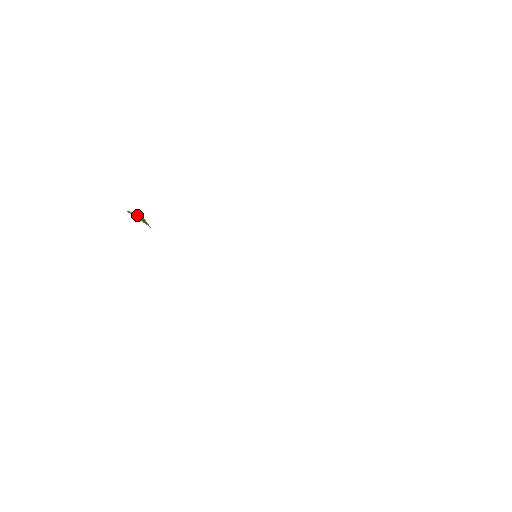
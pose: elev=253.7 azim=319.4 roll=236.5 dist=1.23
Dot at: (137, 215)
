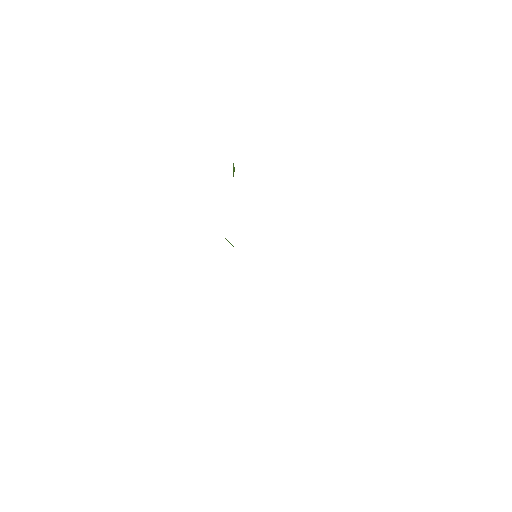
Dot at: (234, 167)
